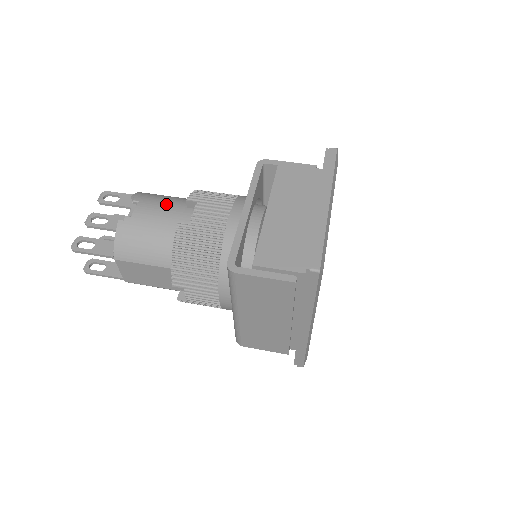
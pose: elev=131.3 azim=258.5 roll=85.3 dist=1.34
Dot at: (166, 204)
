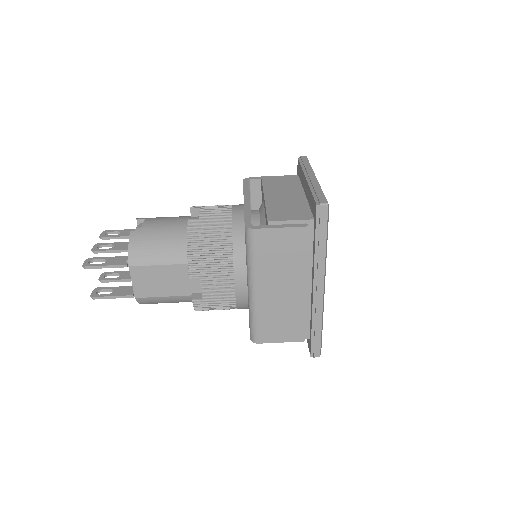
Dot at: (171, 217)
